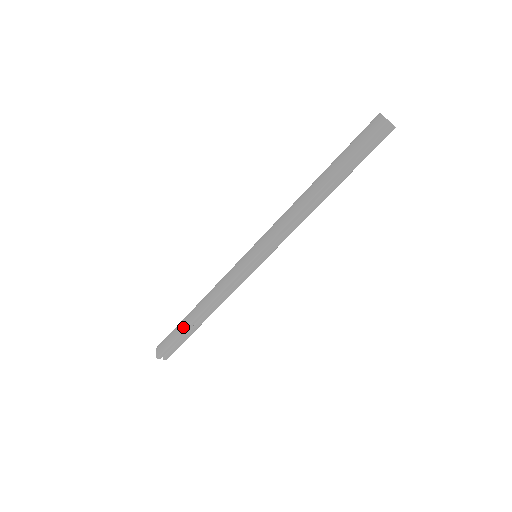
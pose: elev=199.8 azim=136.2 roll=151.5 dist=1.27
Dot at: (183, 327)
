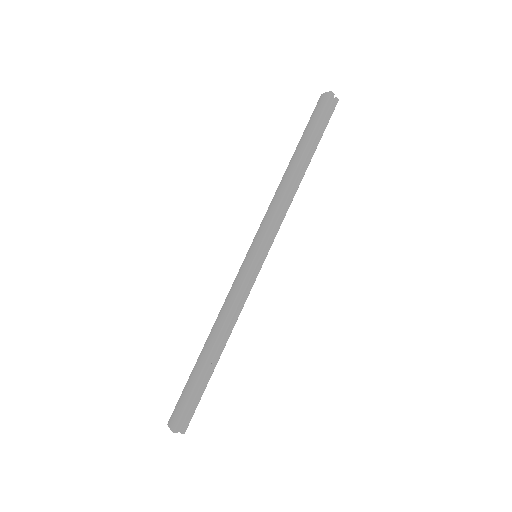
Dot at: (197, 372)
